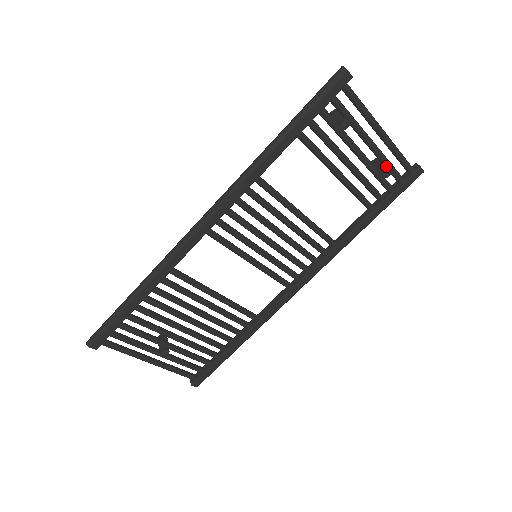
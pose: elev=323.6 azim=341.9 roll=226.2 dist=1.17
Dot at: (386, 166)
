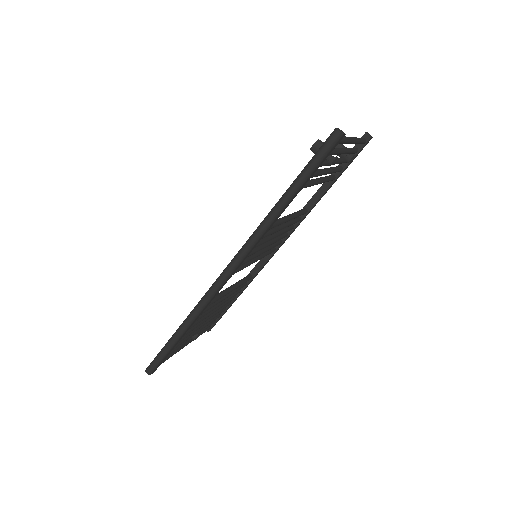
Dot at: occluded
